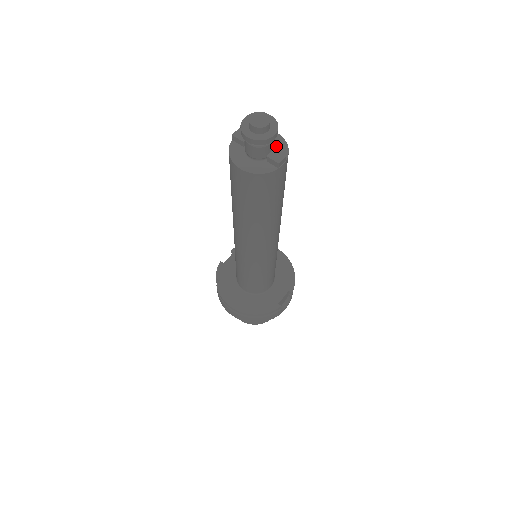
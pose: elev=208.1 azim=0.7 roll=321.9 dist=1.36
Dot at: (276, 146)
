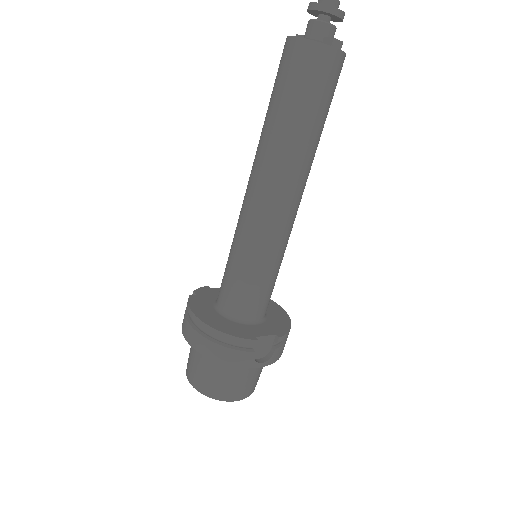
Dot at: occluded
